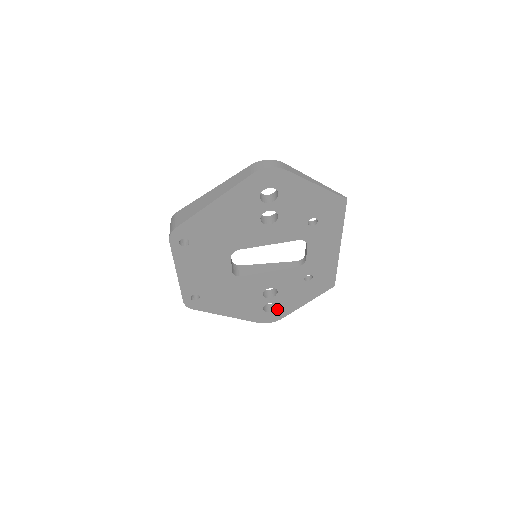
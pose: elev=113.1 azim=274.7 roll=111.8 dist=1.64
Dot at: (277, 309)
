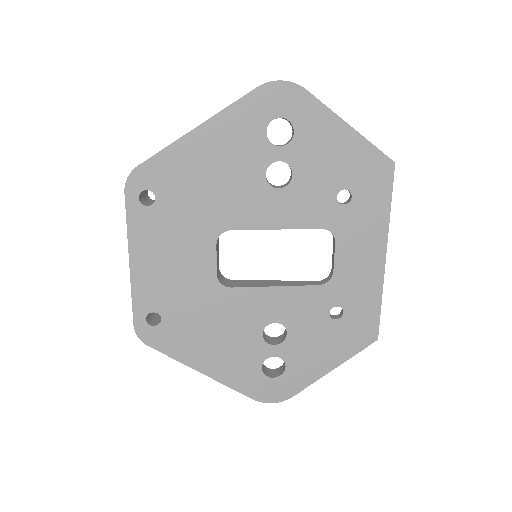
Dot at: (284, 373)
